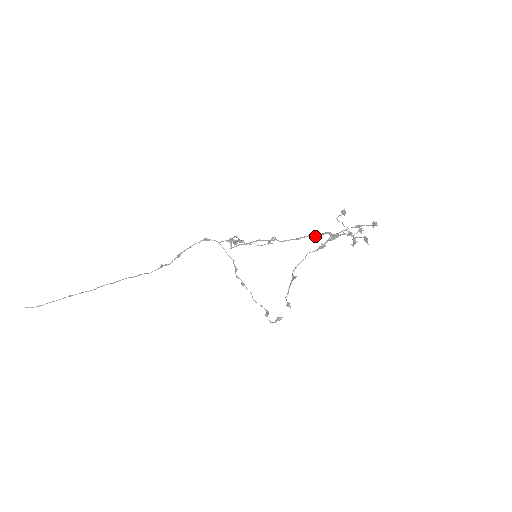
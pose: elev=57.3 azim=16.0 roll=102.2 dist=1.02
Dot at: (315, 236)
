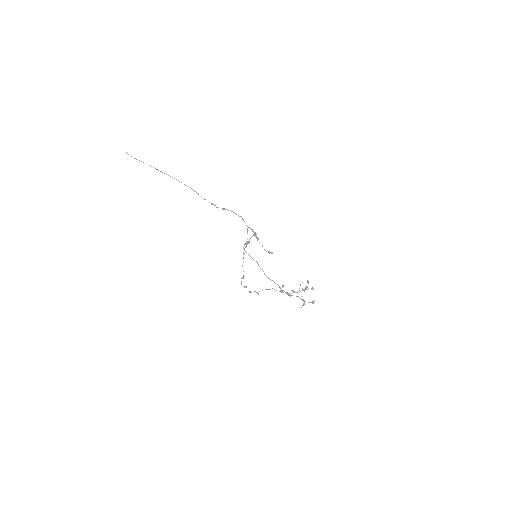
Dot at: occluded
